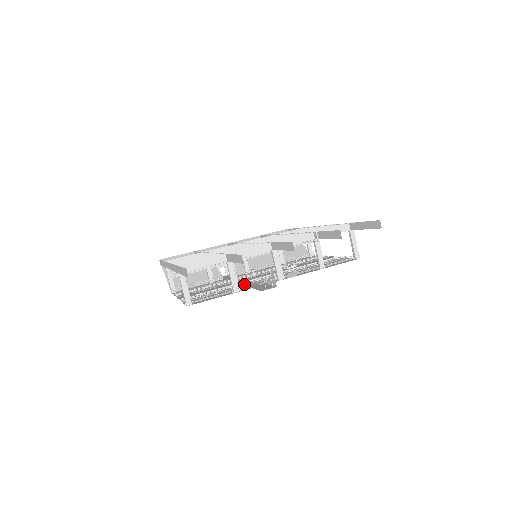
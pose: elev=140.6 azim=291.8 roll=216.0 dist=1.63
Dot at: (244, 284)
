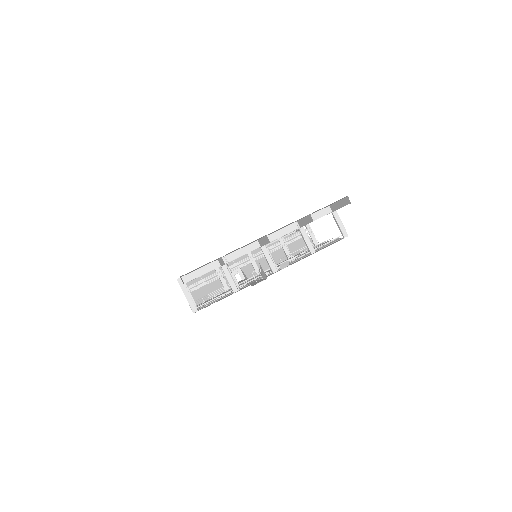
Dot at: (246, 283)
